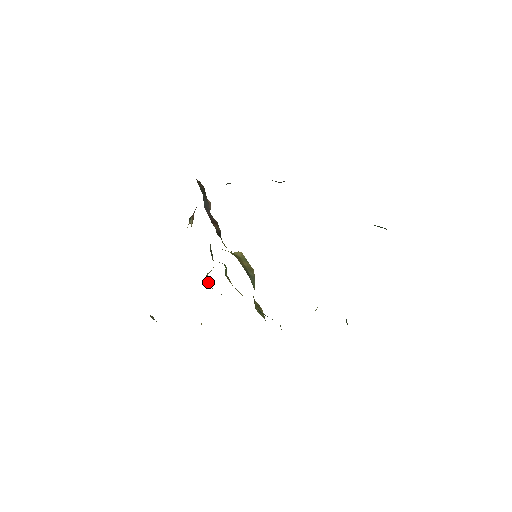
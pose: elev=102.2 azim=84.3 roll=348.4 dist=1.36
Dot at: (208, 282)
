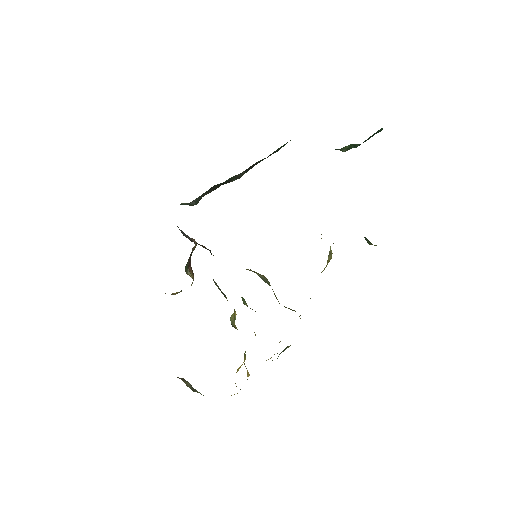
Dot at: occluded
